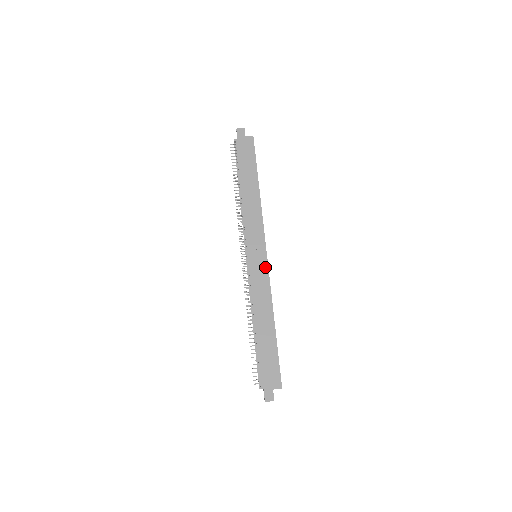
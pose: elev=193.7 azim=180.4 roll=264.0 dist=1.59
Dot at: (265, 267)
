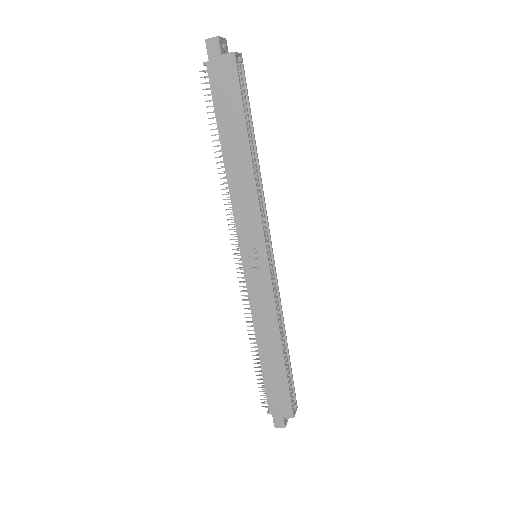
Dot at: (266, 277)
